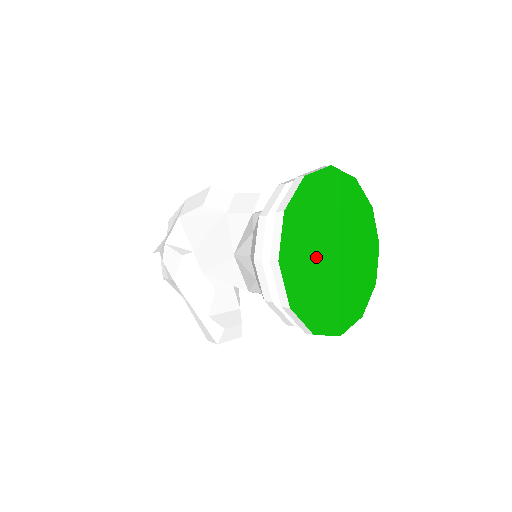
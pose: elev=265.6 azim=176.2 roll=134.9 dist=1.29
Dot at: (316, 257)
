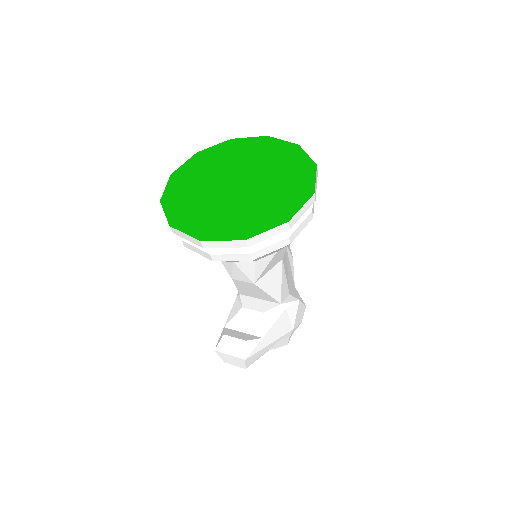
Dot at: (211, 181)
